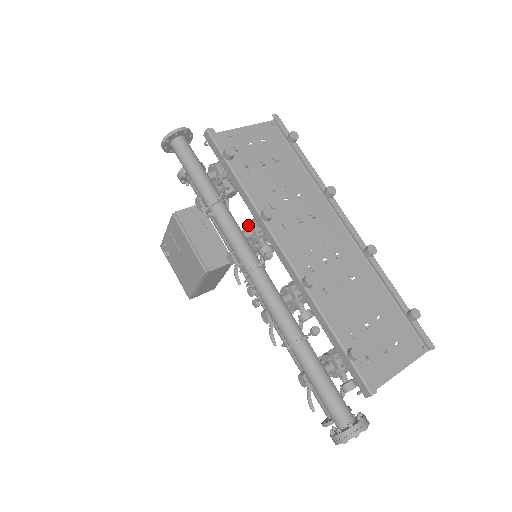
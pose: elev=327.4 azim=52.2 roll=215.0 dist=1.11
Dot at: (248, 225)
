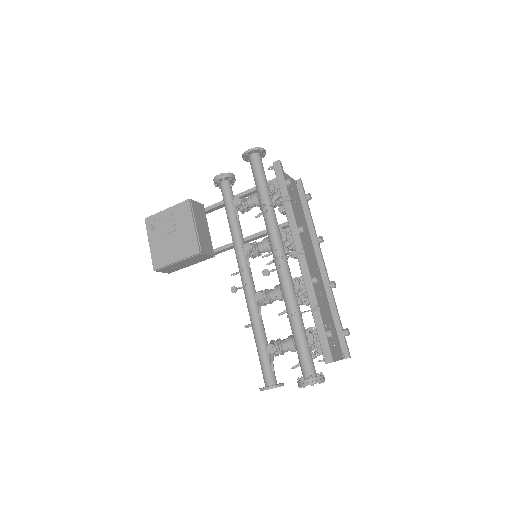
Dot at: (283, 230)
